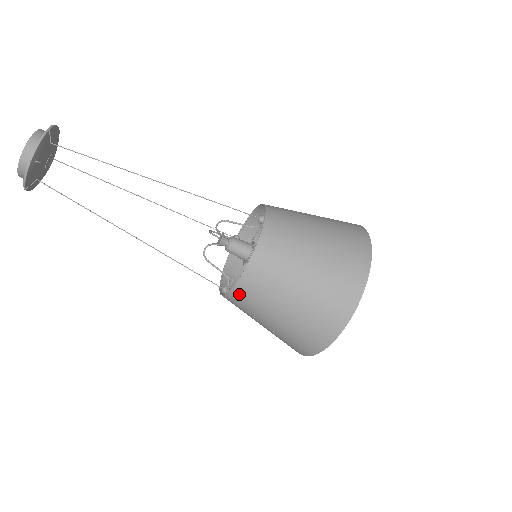
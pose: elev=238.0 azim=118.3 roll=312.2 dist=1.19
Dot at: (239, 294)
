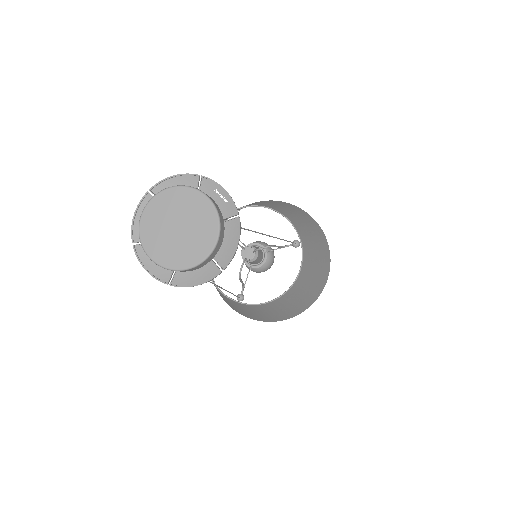
Dot at: (260, 306)
